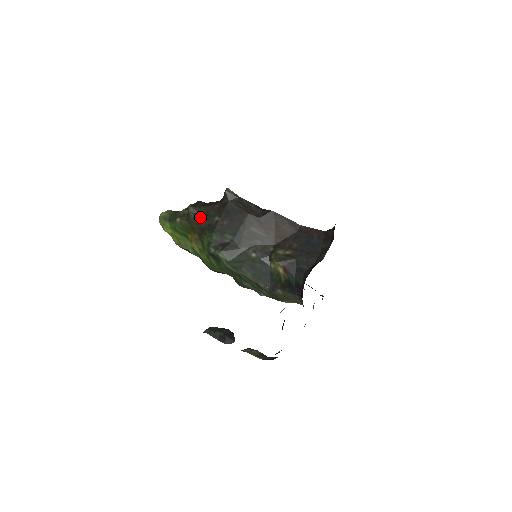
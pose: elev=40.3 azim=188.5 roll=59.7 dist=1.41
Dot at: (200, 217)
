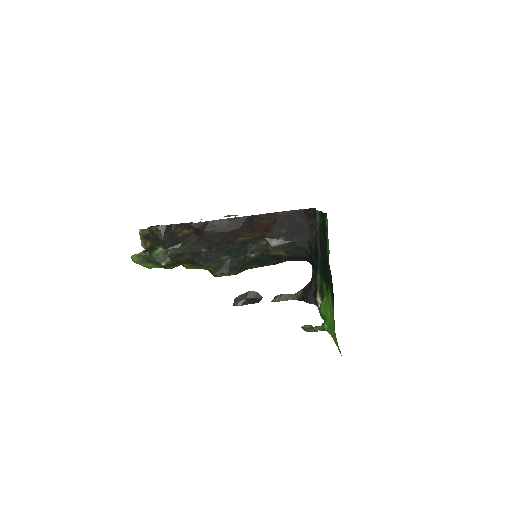
Dot at: (185, 255)
